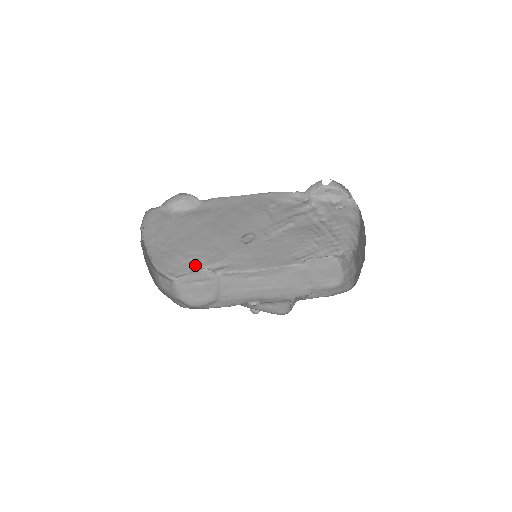
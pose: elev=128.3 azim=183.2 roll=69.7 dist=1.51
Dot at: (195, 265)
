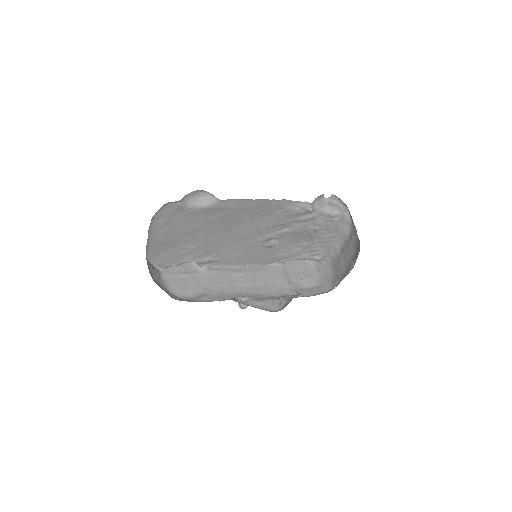
Dot at: (186, 258)
